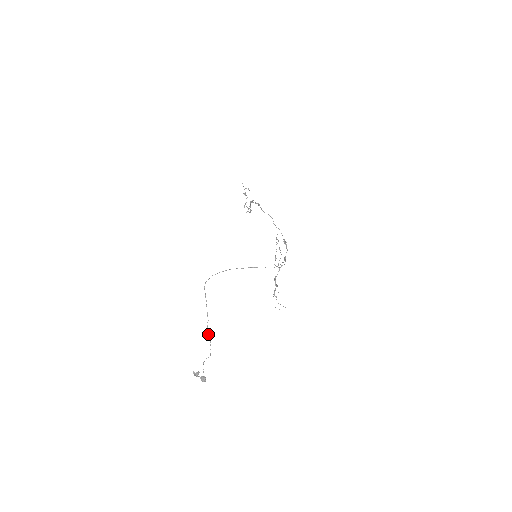
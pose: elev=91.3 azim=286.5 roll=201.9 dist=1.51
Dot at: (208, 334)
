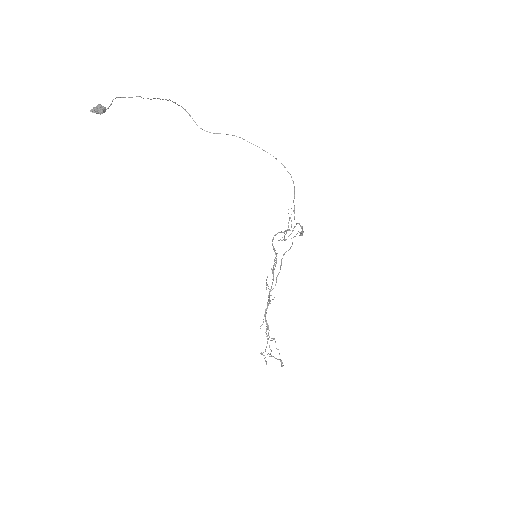
Dot at: (154, 98)
